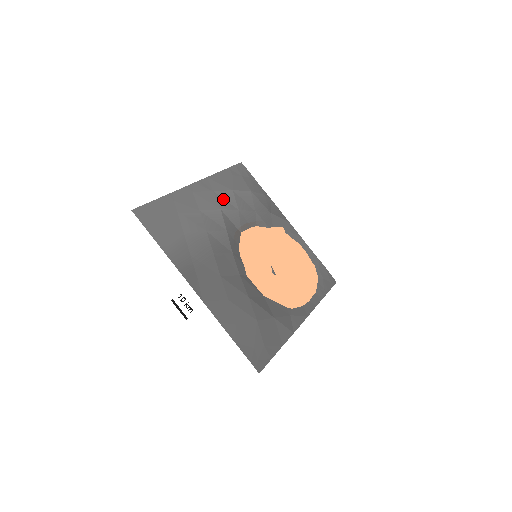
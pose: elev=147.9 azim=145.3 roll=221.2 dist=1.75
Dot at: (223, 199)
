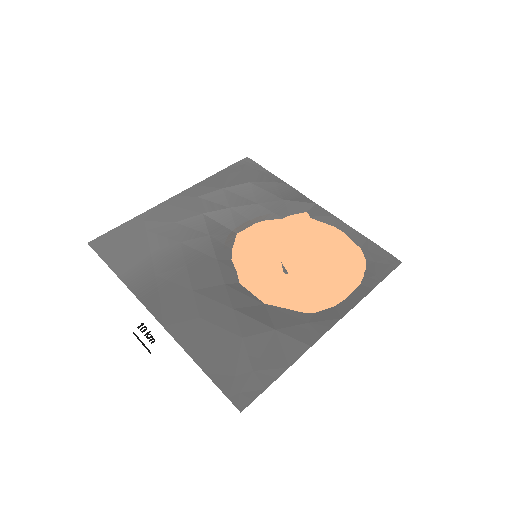
Dot at: (209, 202)
